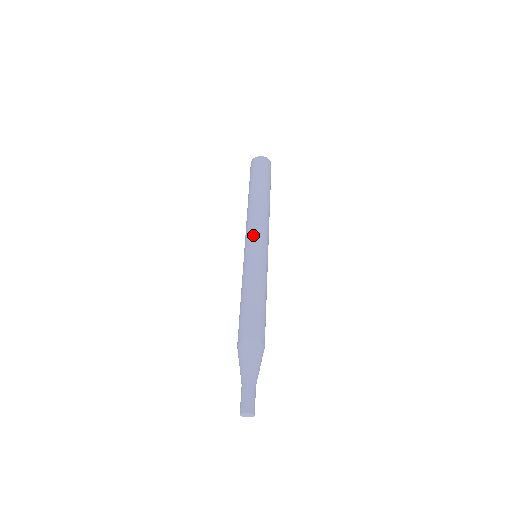
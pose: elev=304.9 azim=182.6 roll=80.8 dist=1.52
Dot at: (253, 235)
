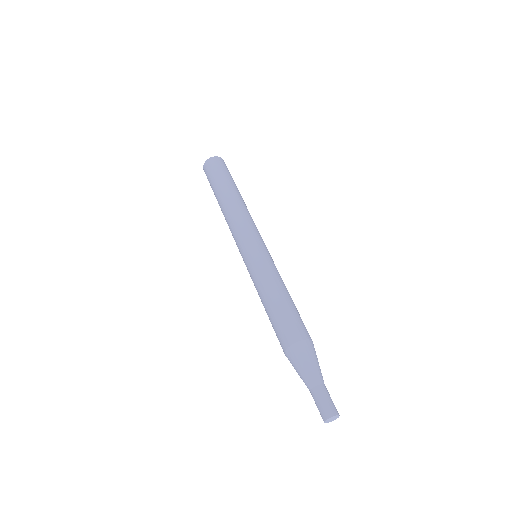
Dot at: (238, 242)
